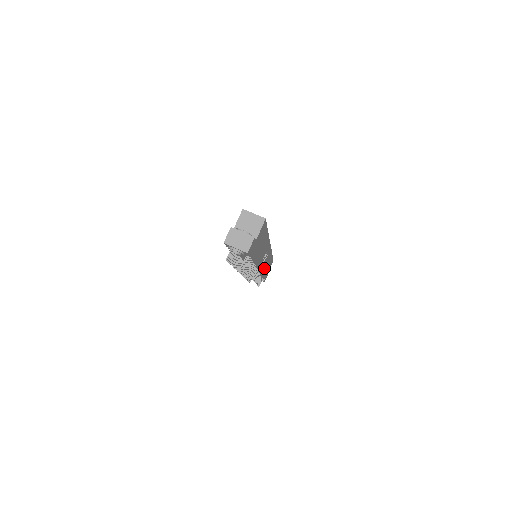
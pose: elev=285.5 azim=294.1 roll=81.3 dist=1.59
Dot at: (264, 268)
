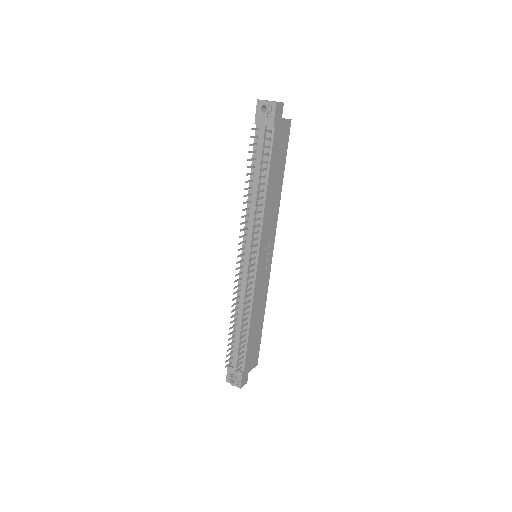
Dot at: (256, 304)
